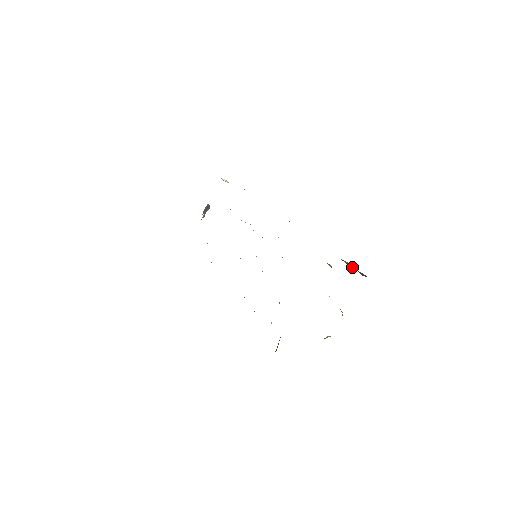
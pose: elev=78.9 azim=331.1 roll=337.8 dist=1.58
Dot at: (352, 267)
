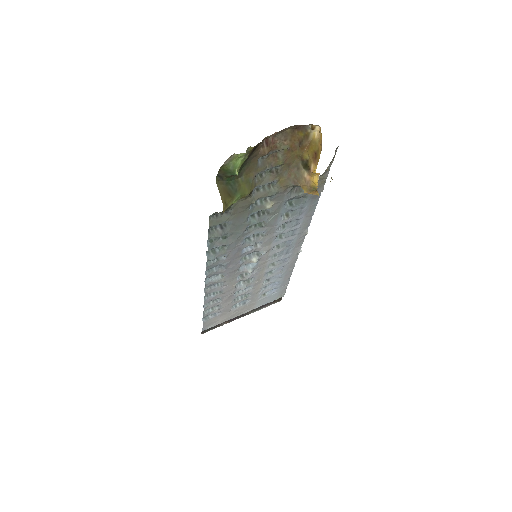
Dot at: occluded
